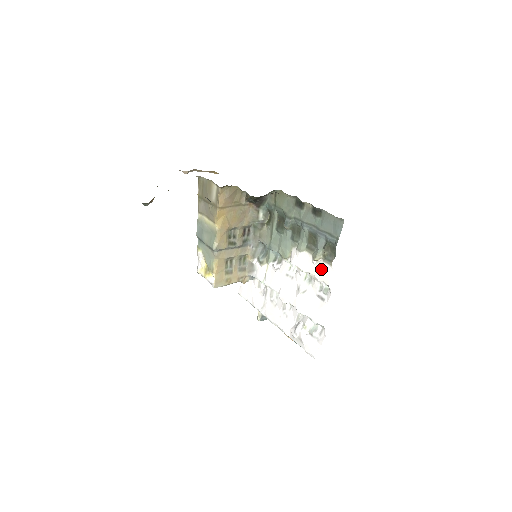
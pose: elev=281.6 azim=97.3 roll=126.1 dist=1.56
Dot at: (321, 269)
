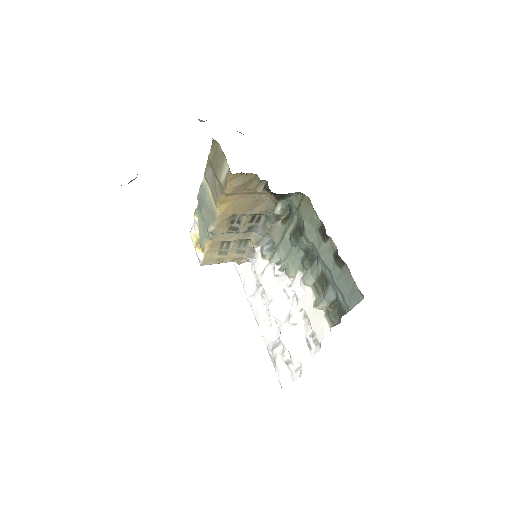
Dot at: (319, 321)
